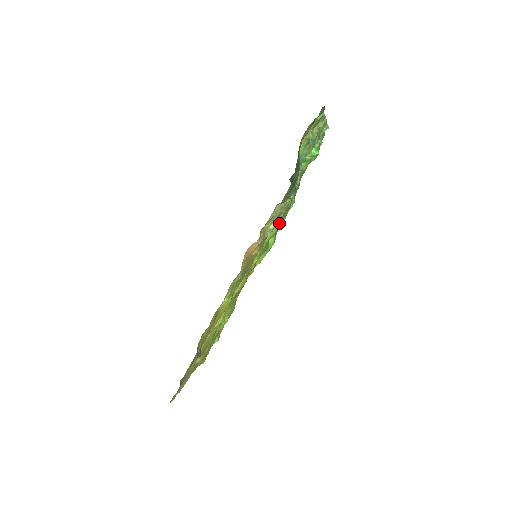
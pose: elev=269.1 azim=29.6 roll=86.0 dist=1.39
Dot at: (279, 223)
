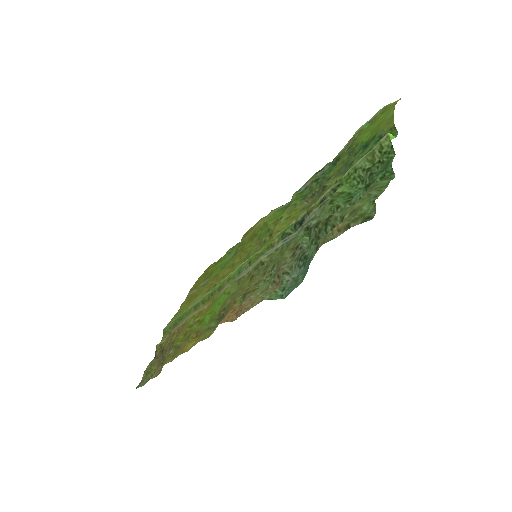
Dot at: (303, 204)
